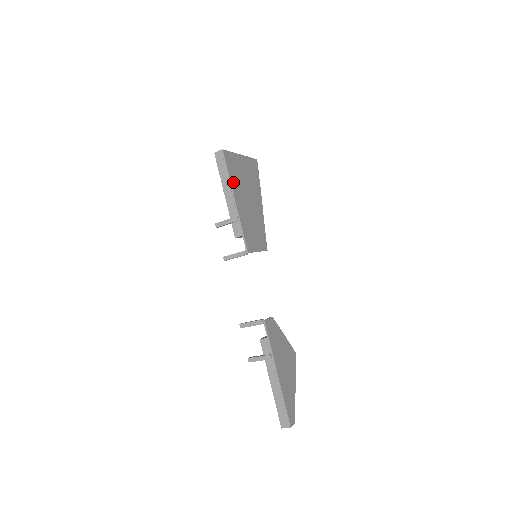
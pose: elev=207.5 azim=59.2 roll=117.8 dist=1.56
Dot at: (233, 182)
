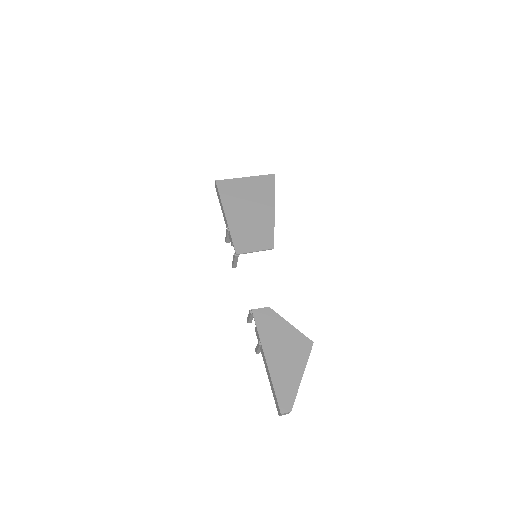
Dot at: (226, 202)
